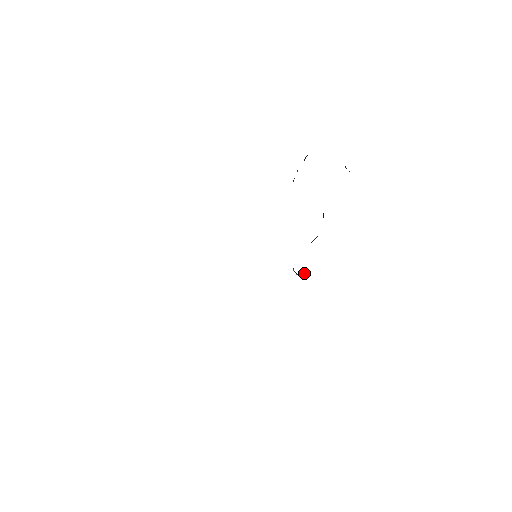
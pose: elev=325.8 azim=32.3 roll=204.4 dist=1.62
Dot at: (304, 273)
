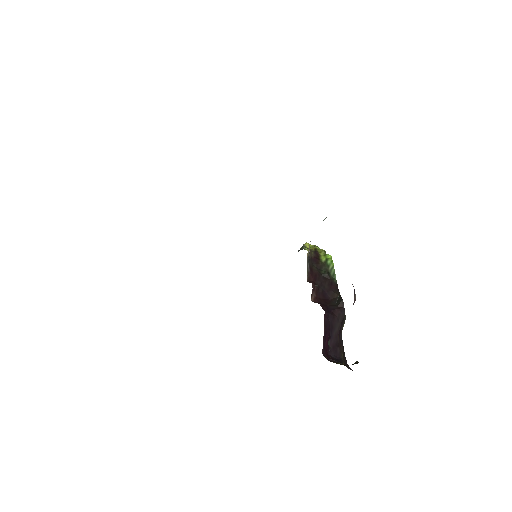
Dot at: occluded
